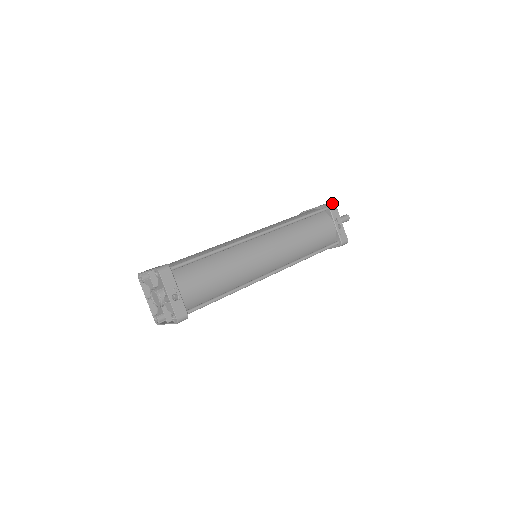
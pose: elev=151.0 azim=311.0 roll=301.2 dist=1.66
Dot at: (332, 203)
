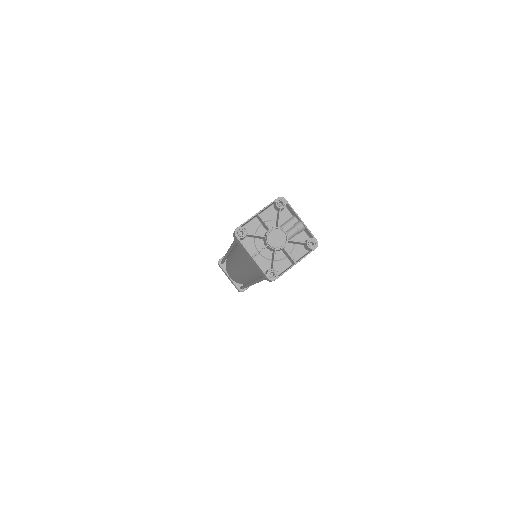
Dot at: occluded
